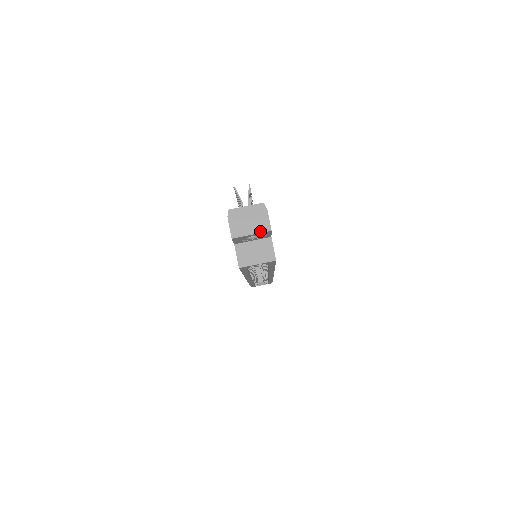
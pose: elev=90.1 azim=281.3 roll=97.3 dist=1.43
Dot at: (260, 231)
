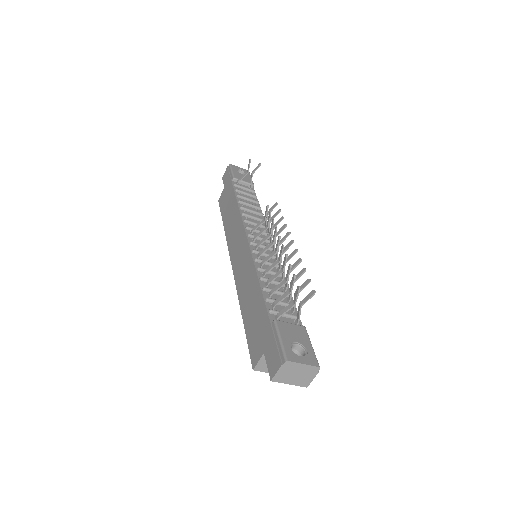
Dot at: (298, 385)
